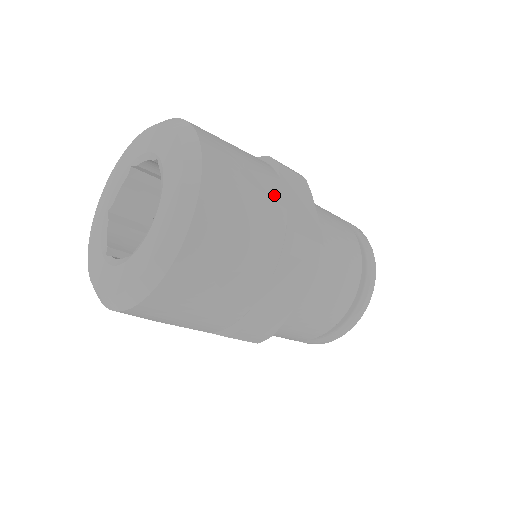
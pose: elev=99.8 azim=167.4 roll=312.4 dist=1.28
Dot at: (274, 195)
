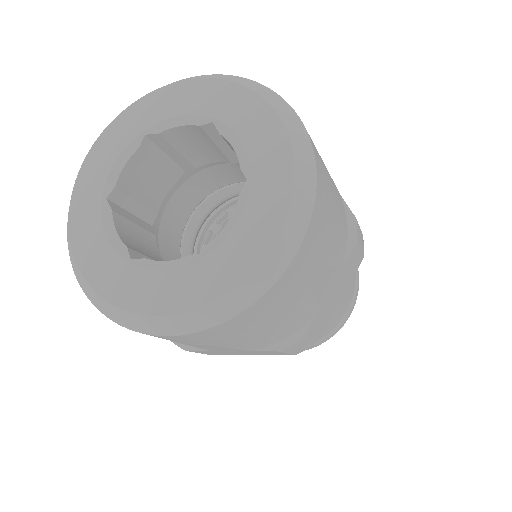
Dot at: (321, 294)
